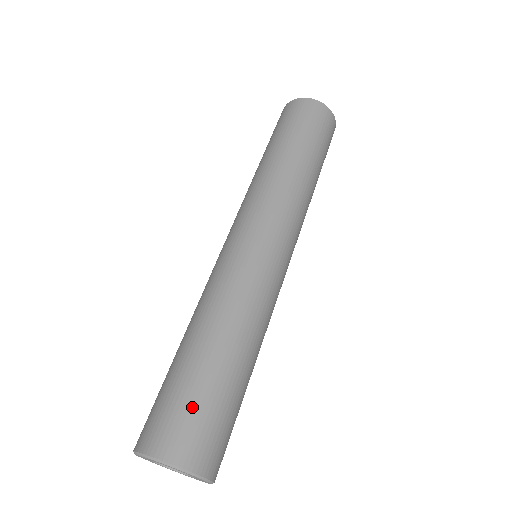
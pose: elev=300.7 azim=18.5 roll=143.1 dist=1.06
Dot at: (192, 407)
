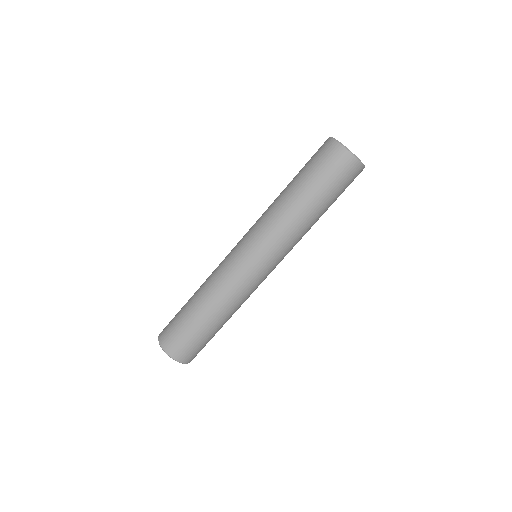
Dot at: (204, 346)
